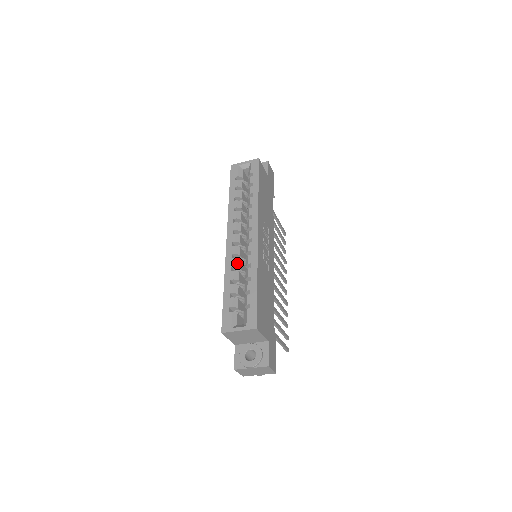
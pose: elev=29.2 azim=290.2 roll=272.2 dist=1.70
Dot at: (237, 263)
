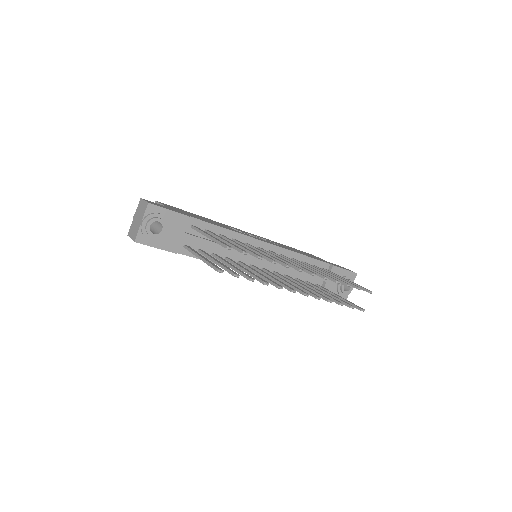
Dot at: occluded
